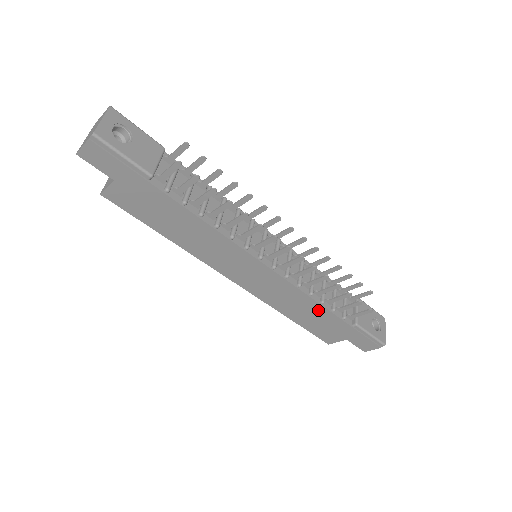
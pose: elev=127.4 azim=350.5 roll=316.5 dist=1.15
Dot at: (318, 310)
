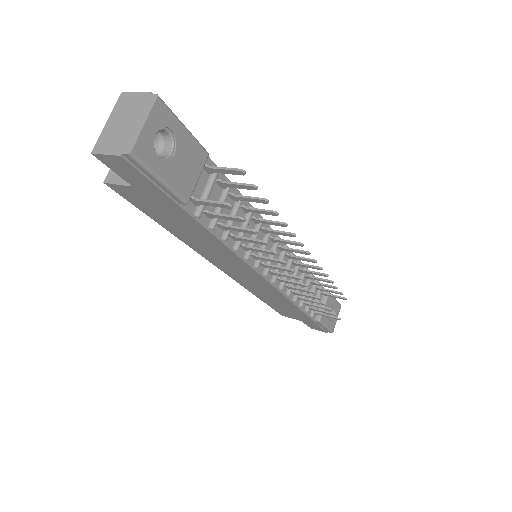
Dot at: (292, 307)
